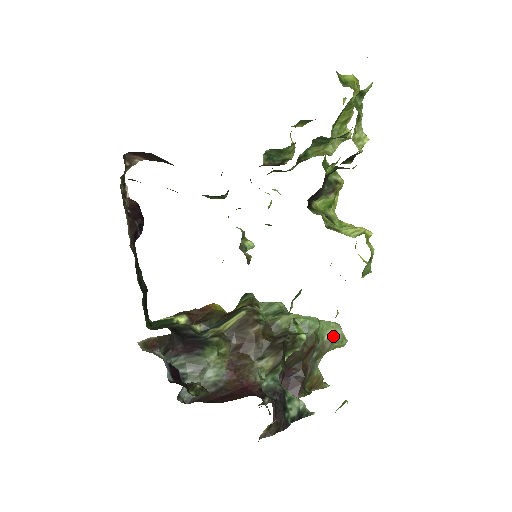
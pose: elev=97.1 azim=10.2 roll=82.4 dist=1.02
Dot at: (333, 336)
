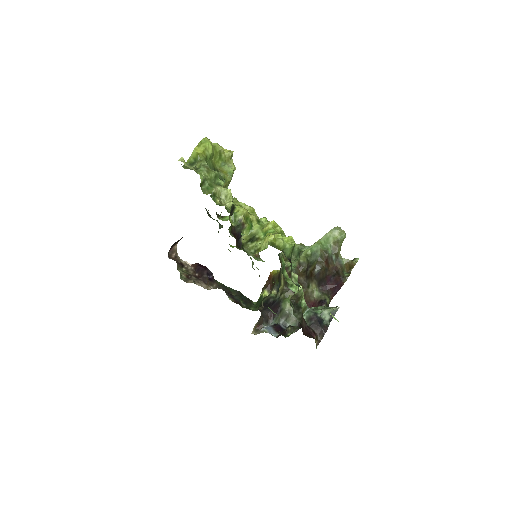
Dot at: (334, 239)
